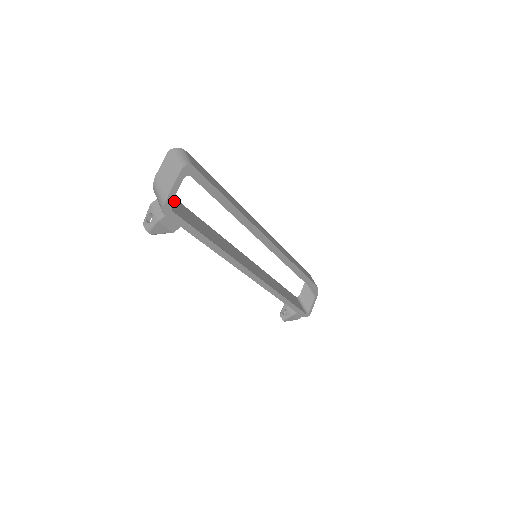
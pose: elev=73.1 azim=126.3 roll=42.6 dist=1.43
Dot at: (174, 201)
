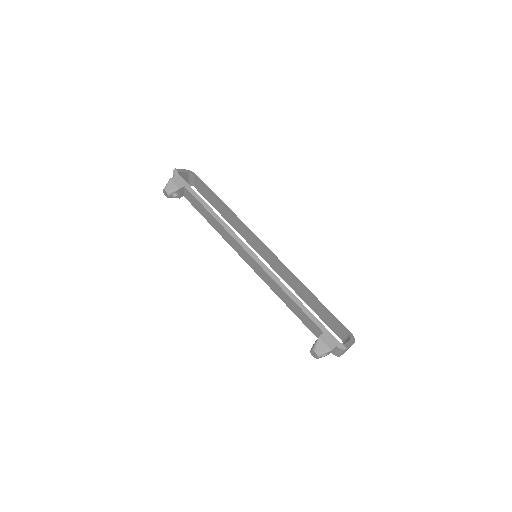
Dot at: occluded
